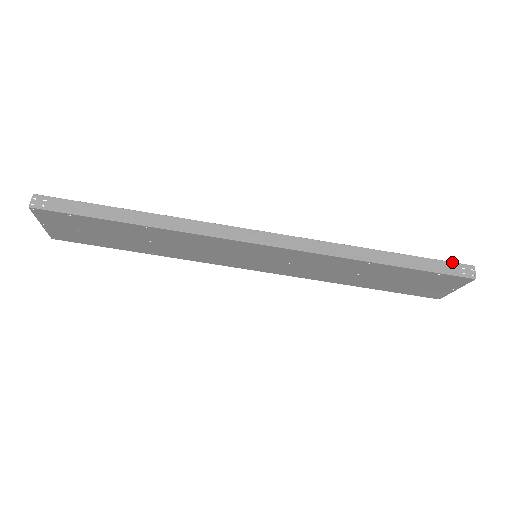
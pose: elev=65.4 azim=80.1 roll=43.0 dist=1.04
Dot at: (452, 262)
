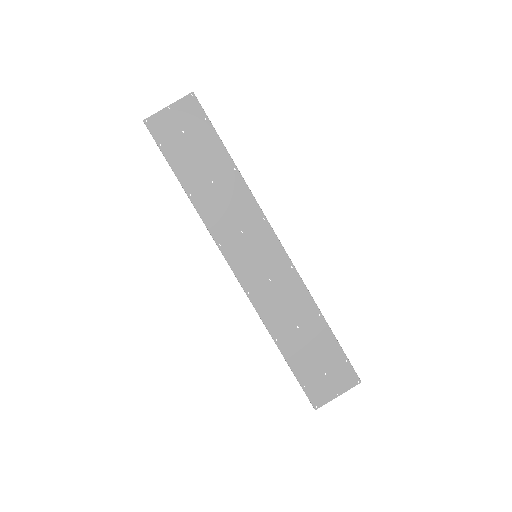
Dot at: occluded
